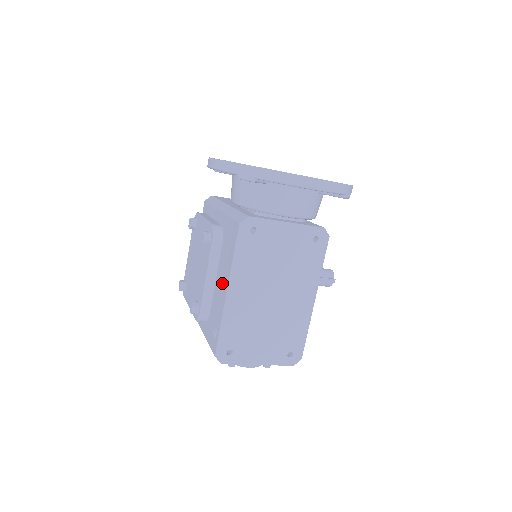
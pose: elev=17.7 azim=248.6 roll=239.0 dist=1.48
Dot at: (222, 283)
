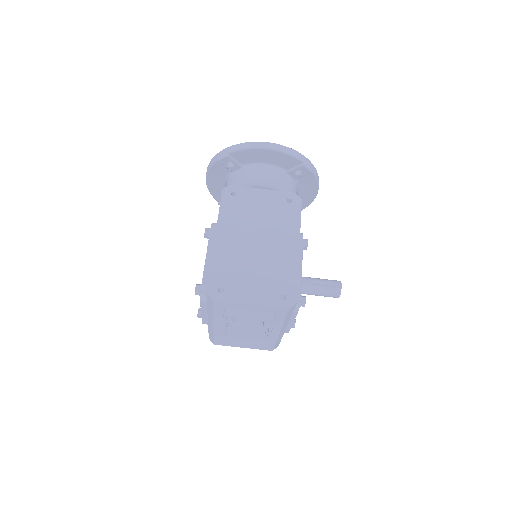
Dot at: occluded
